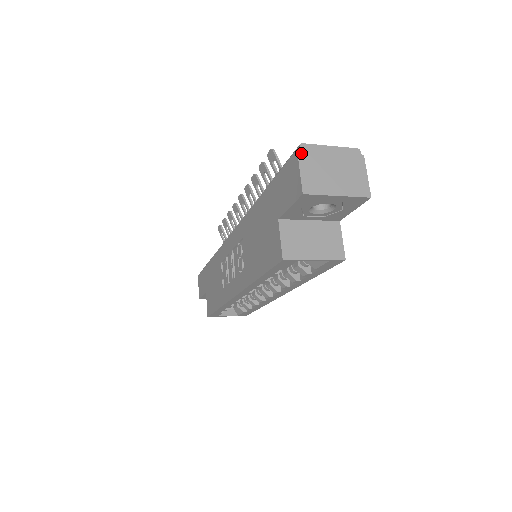
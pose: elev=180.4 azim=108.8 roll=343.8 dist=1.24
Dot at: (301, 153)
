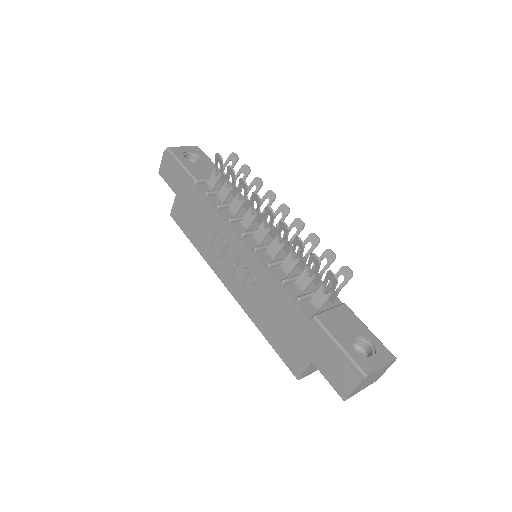
Dot at: (362, 381)
